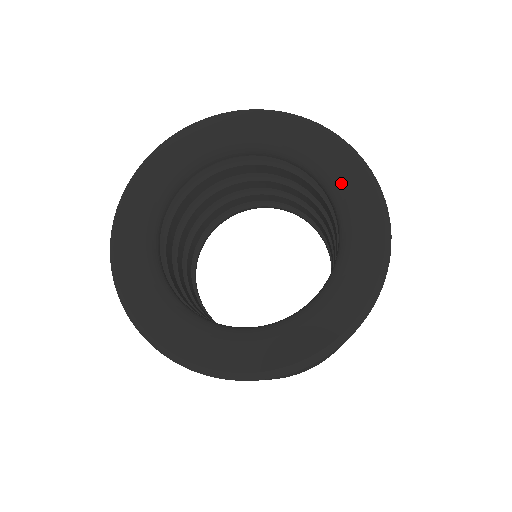
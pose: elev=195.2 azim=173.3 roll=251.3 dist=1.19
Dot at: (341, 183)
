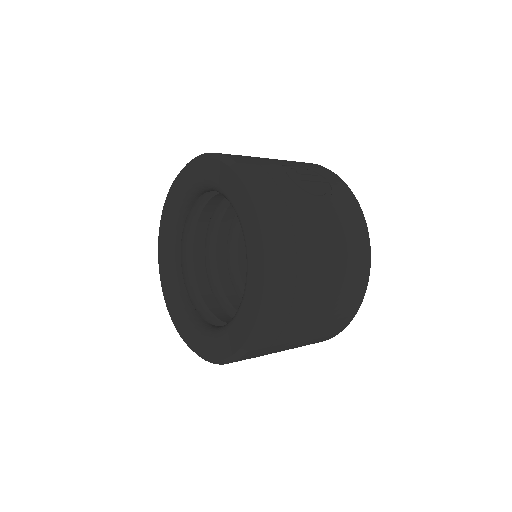
Dot at: (226, 191)
